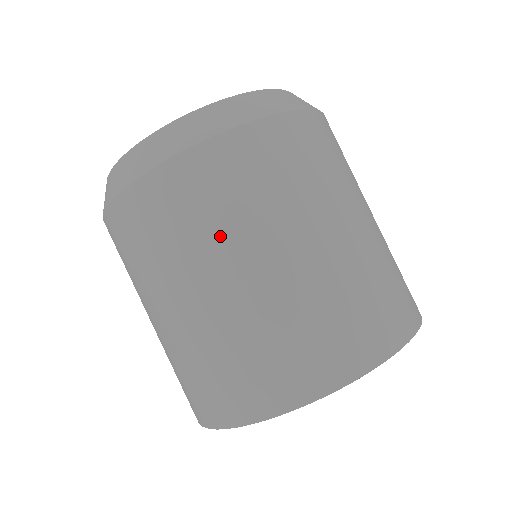
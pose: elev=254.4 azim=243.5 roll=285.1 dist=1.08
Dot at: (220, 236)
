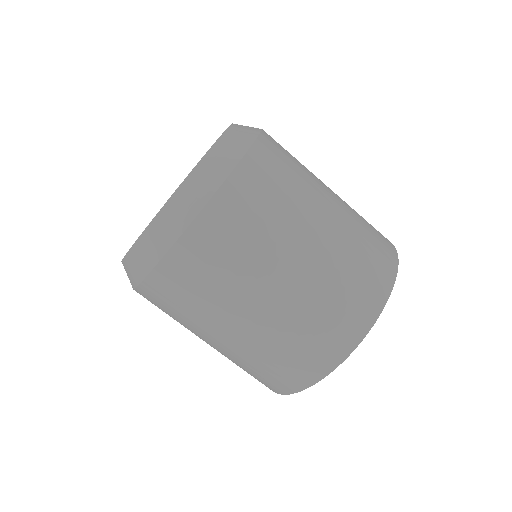
Dot at: (187, 325)
